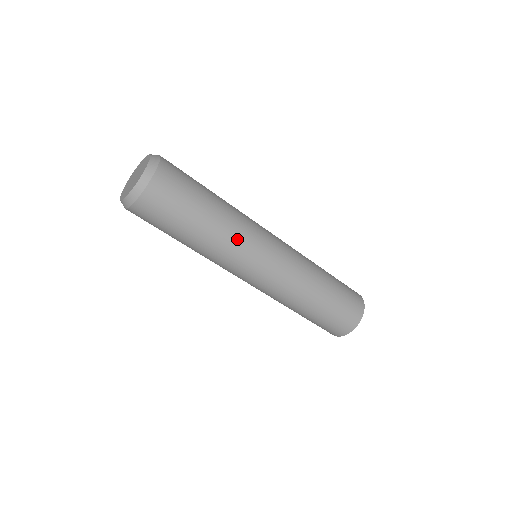
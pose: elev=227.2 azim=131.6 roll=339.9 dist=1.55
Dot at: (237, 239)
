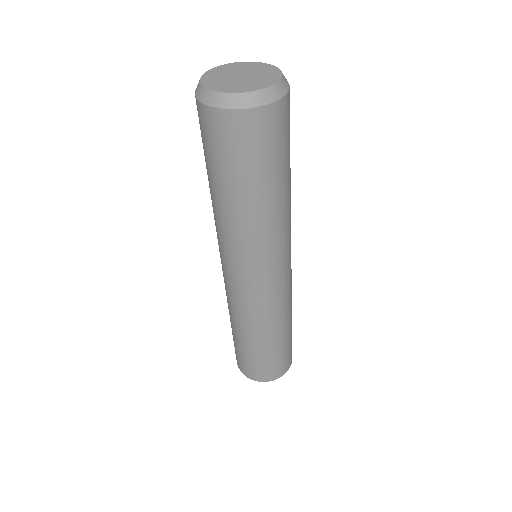
Dot at: (266, 238)
